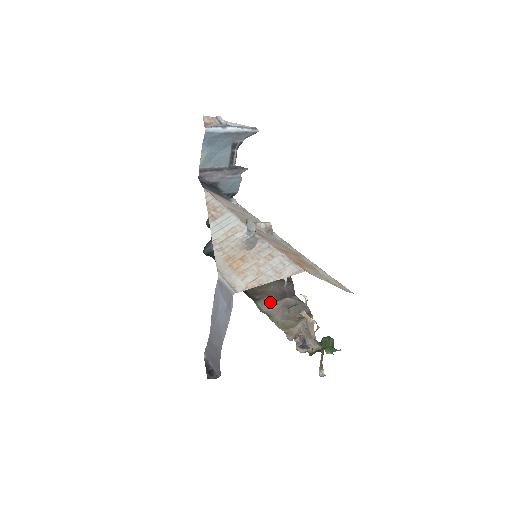
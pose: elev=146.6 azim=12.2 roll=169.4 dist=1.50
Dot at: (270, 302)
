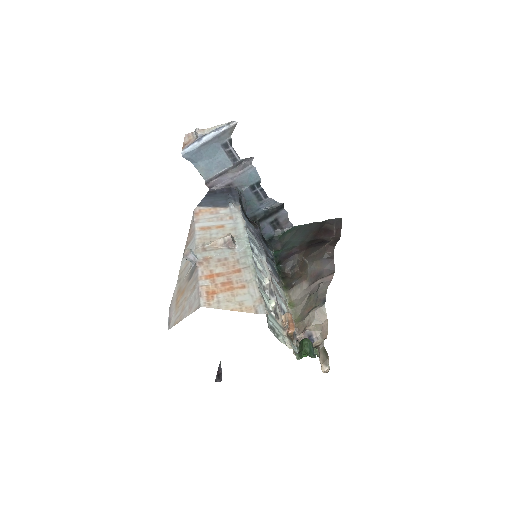
Dot at: (302, 288)
